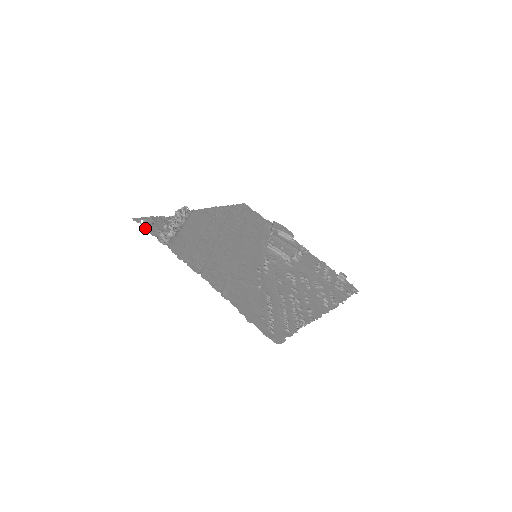
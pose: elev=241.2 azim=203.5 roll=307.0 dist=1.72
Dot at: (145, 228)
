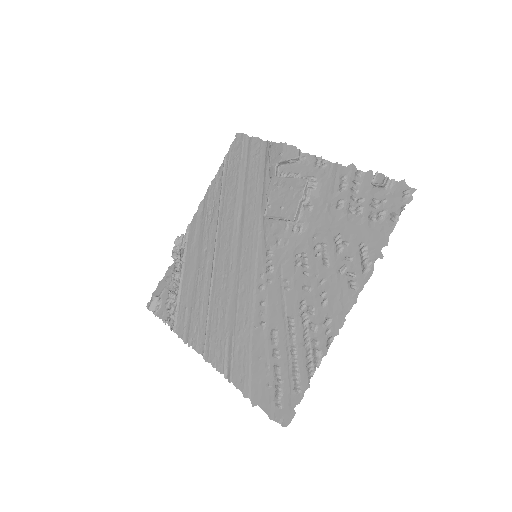
Dot at: (156, 314)
